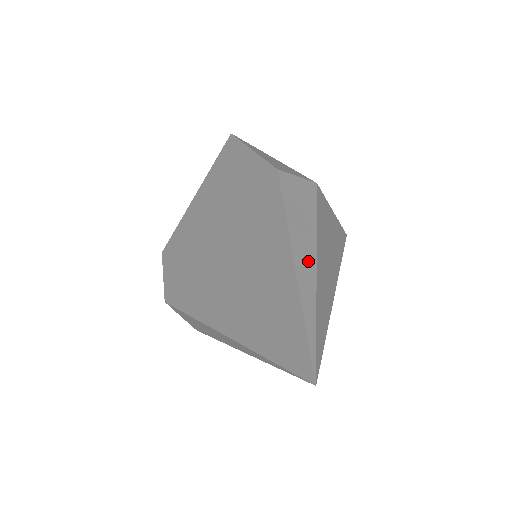
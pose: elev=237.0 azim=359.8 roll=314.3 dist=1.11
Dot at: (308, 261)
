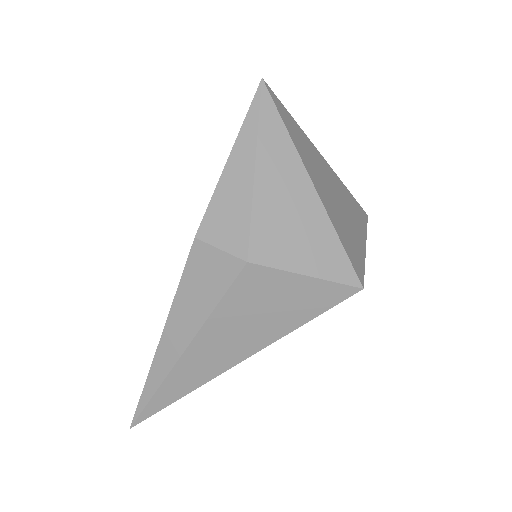
Dot at: (171, 354)
